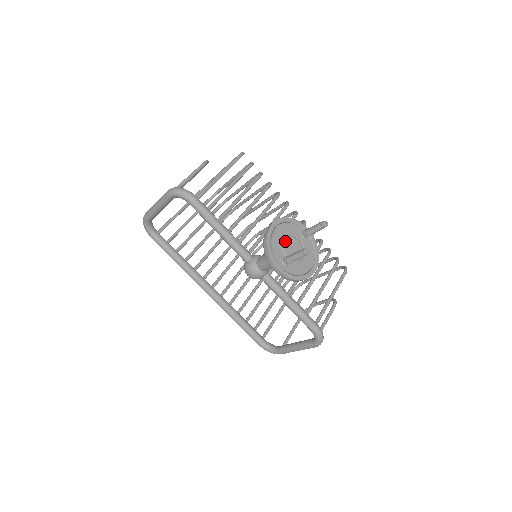
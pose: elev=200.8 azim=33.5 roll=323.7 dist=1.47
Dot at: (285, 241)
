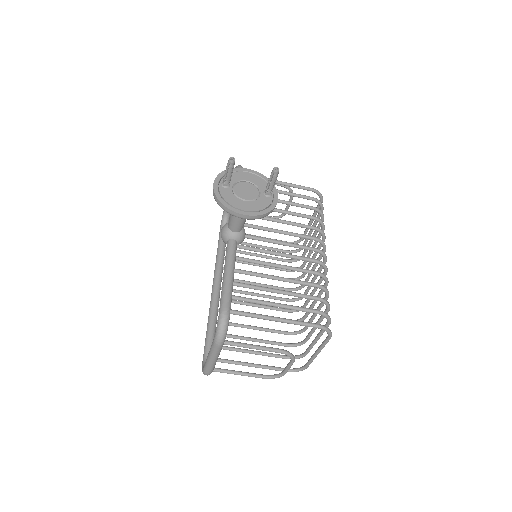
Dot at: (245, 182)
